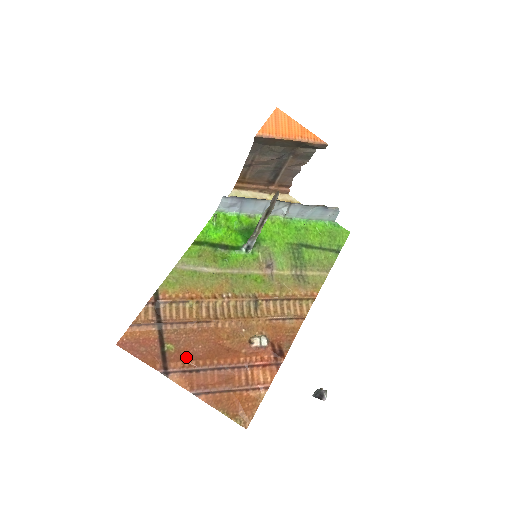
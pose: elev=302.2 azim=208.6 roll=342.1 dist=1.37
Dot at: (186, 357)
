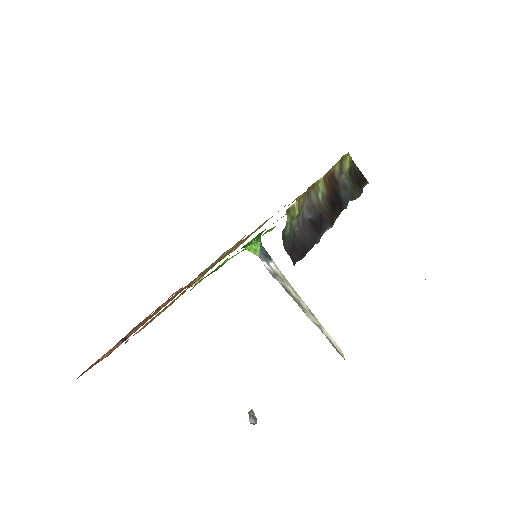
Dot at: occluded
